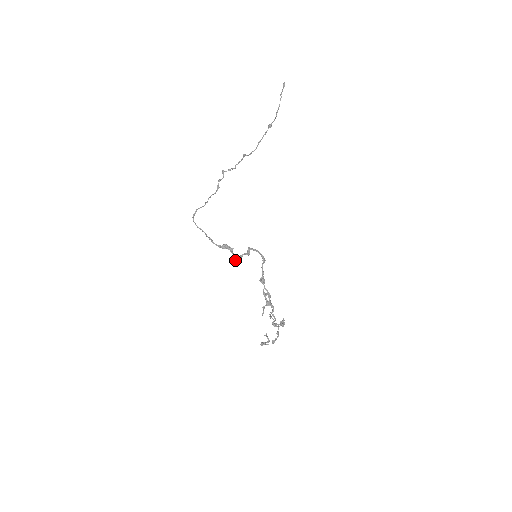
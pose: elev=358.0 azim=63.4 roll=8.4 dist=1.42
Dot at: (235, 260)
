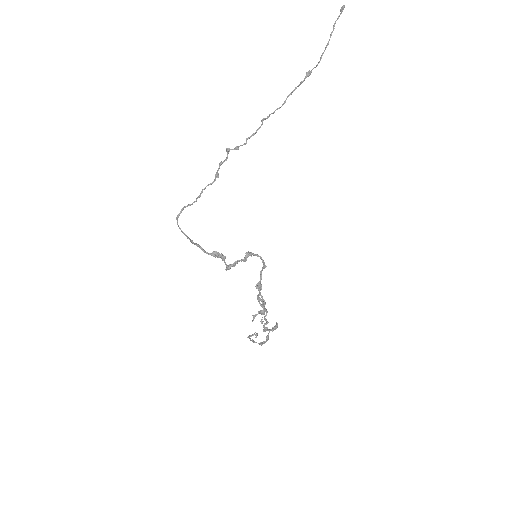
Dot at: (227, 268)
